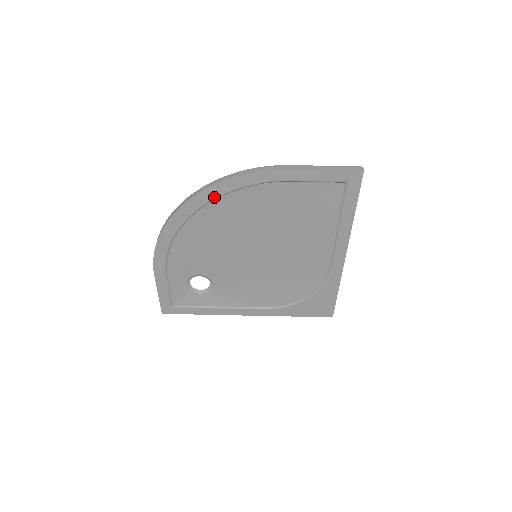
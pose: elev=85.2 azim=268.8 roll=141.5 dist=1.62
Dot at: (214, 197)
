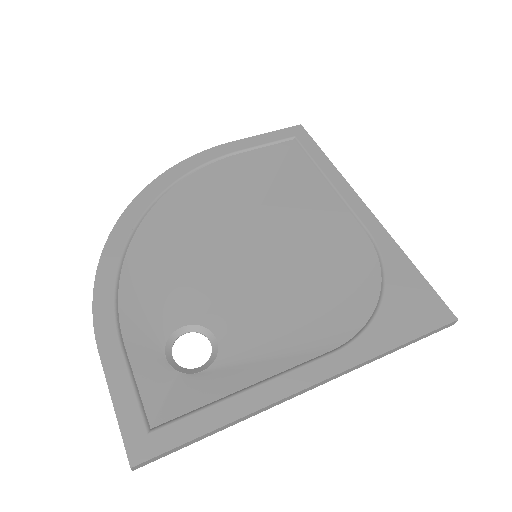
Dot at: (161, 191)
